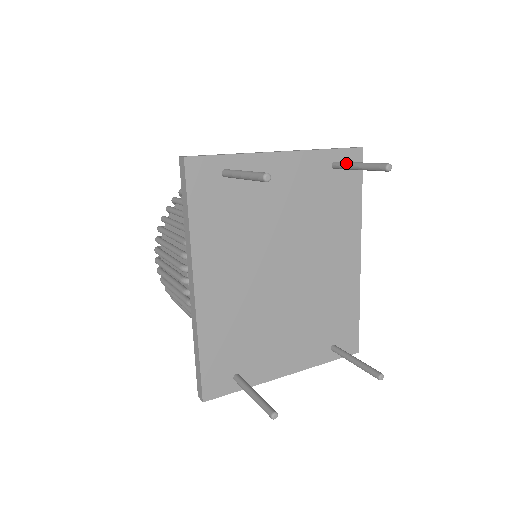
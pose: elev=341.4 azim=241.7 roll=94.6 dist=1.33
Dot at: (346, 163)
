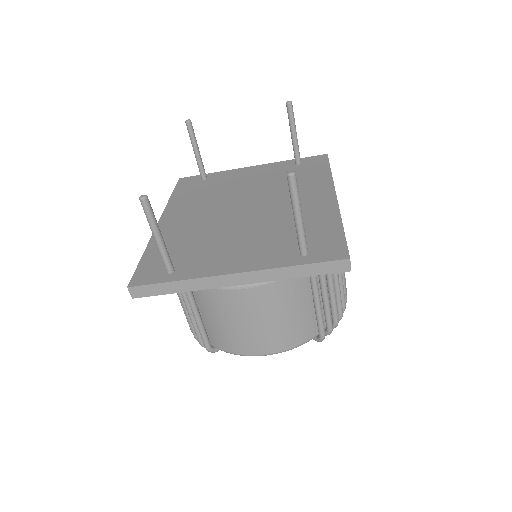
Dot at: (293, 146)
